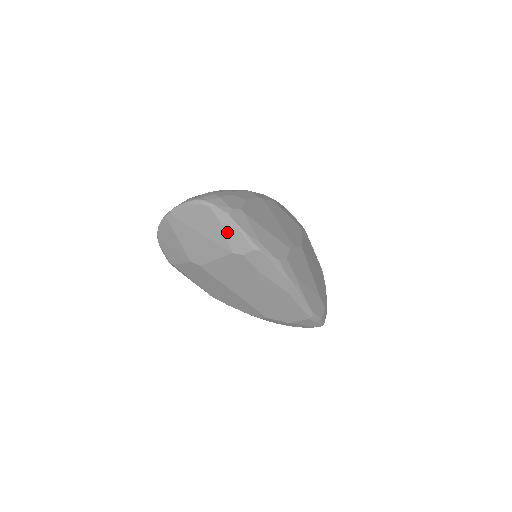
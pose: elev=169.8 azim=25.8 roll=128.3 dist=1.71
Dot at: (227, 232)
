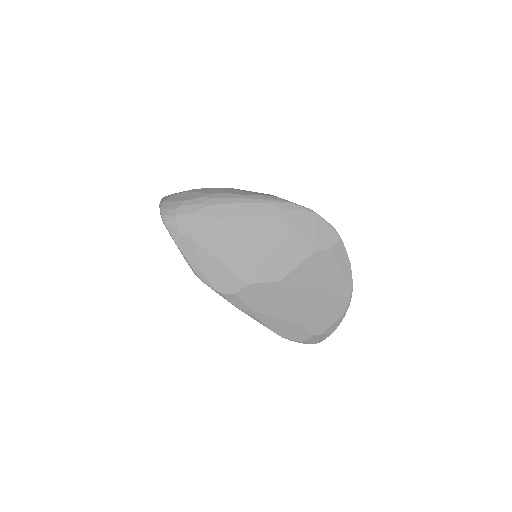
Dot at: occluded
